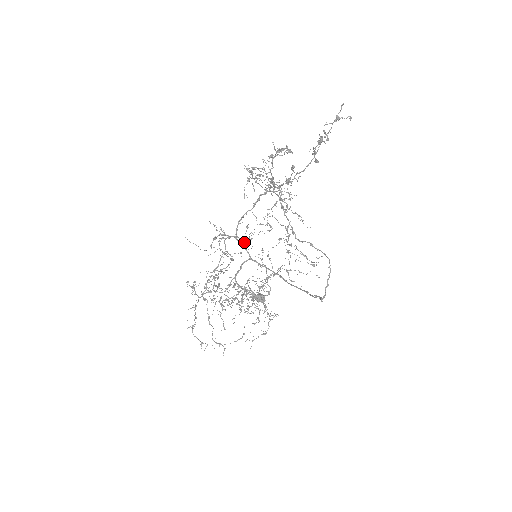
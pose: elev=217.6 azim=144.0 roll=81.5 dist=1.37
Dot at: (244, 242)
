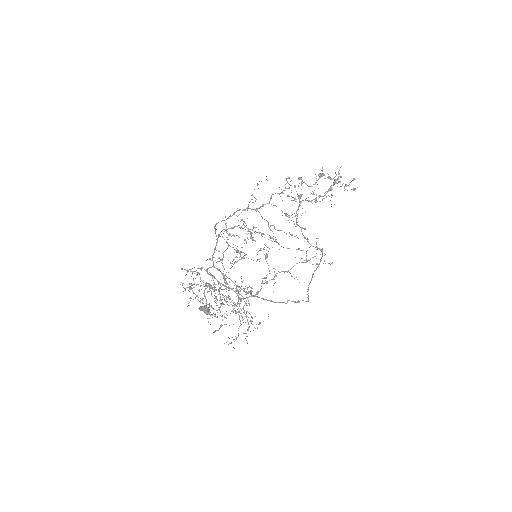
Dot at: occluded
